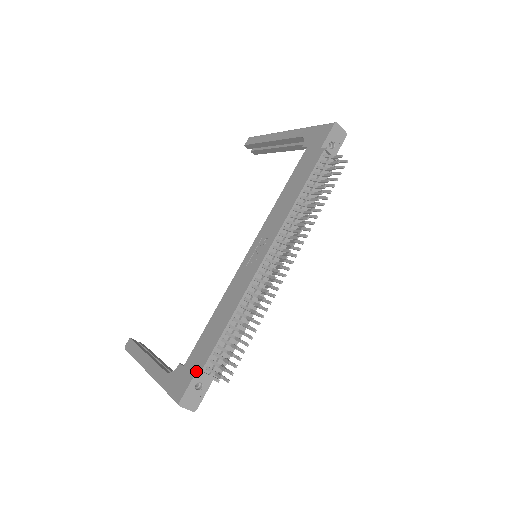
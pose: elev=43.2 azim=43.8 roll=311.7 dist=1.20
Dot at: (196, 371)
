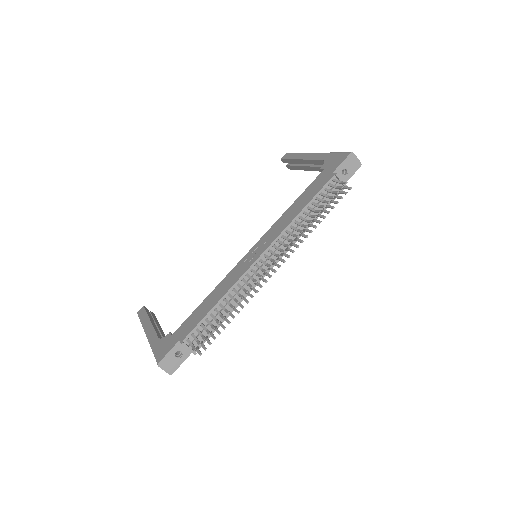
Dot at: (179, 340)
